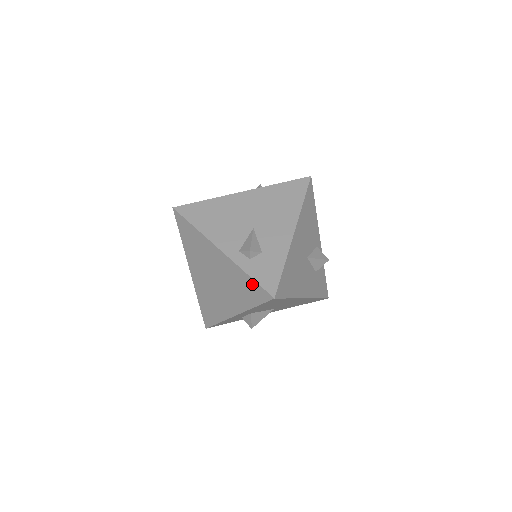
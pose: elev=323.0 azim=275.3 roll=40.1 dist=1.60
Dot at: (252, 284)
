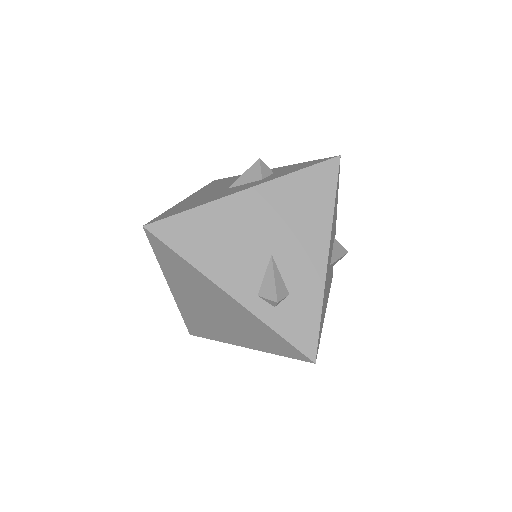
Dot at: (280, 341)
